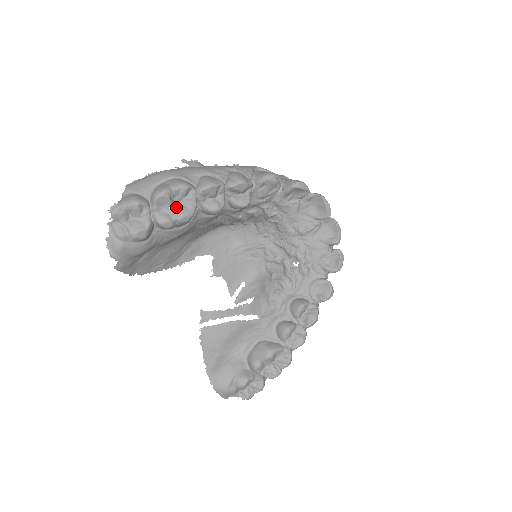
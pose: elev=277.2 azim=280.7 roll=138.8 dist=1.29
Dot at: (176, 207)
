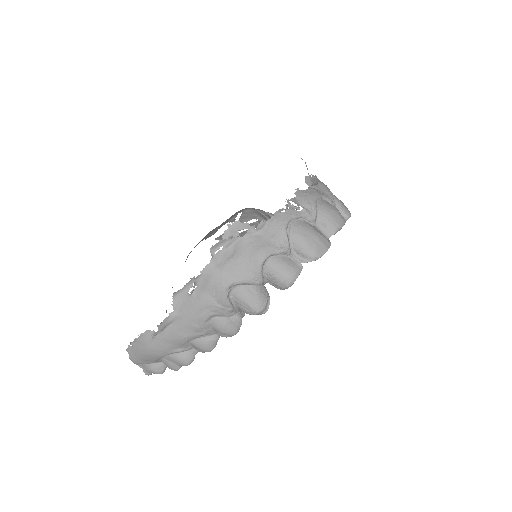
Dot at: occluded
